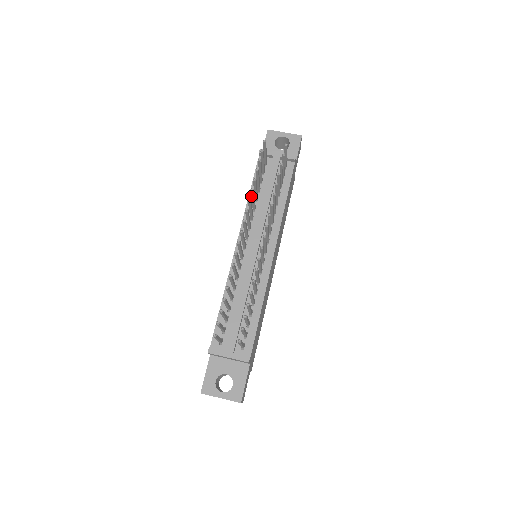
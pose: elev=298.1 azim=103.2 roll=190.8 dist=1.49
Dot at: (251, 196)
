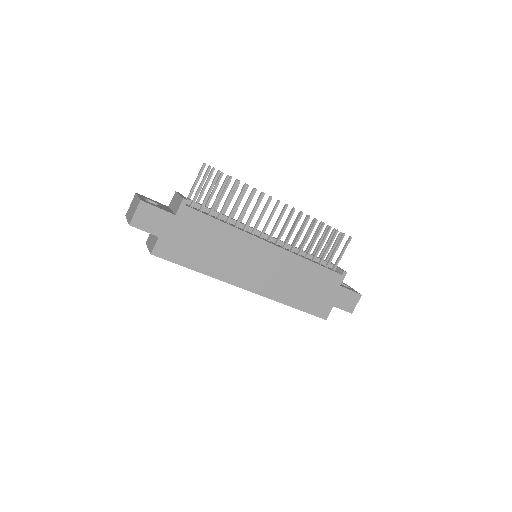
Dot at: (302, 224)
